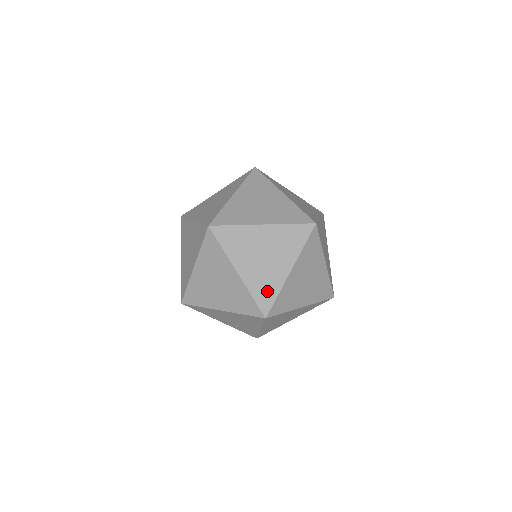
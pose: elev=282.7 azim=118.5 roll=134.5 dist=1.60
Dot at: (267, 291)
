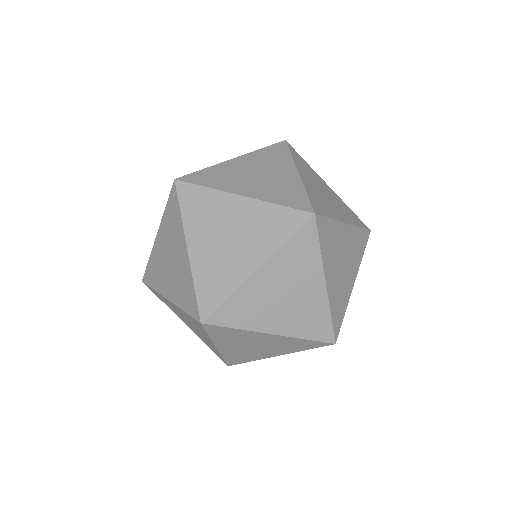
Dot at: (317, 322)
